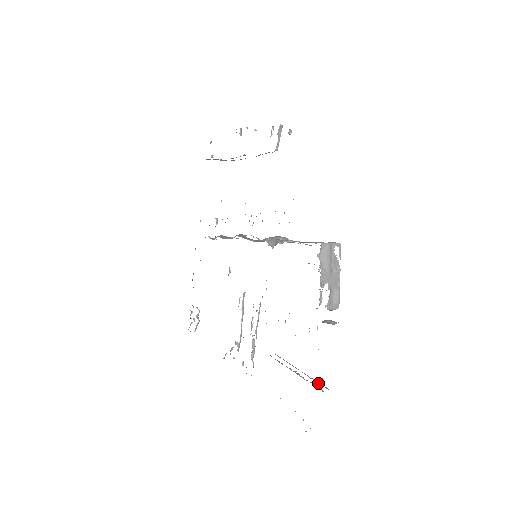
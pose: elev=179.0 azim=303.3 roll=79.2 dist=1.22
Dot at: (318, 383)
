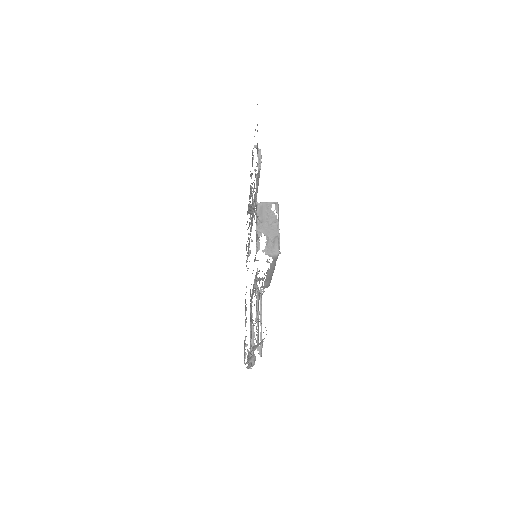
Dot at: occluded
